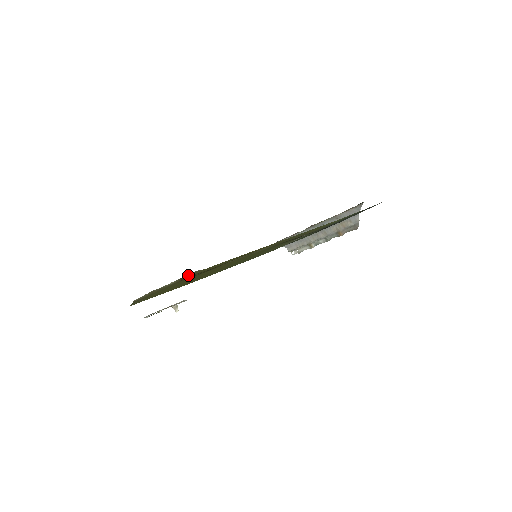
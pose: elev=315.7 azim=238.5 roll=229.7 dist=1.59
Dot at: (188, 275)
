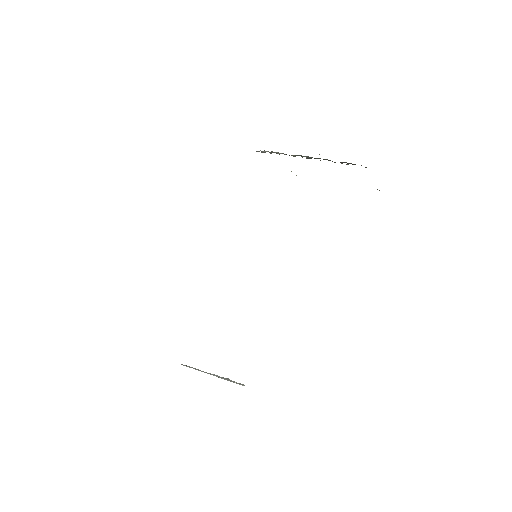
Dot at: occluded
